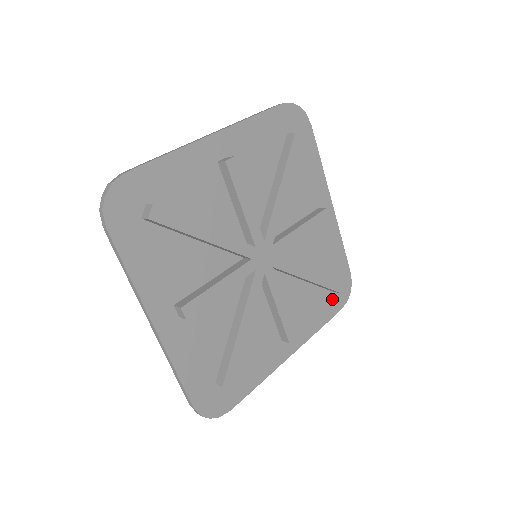
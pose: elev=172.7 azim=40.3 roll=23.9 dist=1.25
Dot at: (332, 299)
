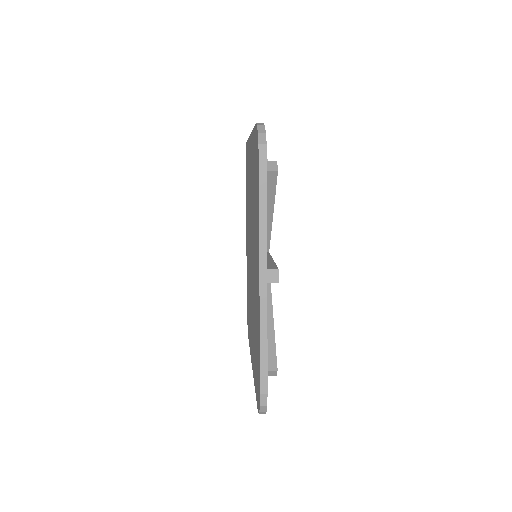
Dot at: occluded
